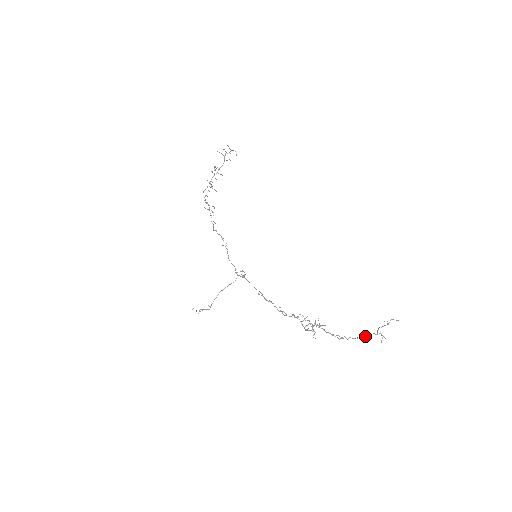
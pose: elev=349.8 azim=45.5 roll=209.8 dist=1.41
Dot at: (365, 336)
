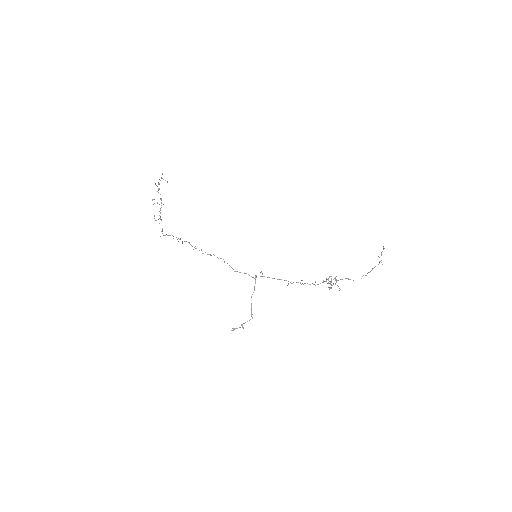
Dot at: occluded
